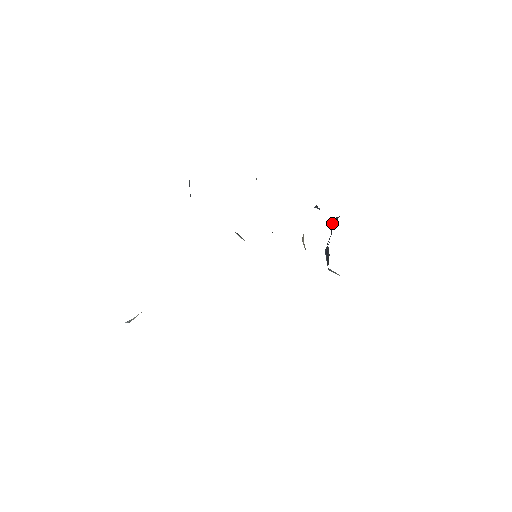
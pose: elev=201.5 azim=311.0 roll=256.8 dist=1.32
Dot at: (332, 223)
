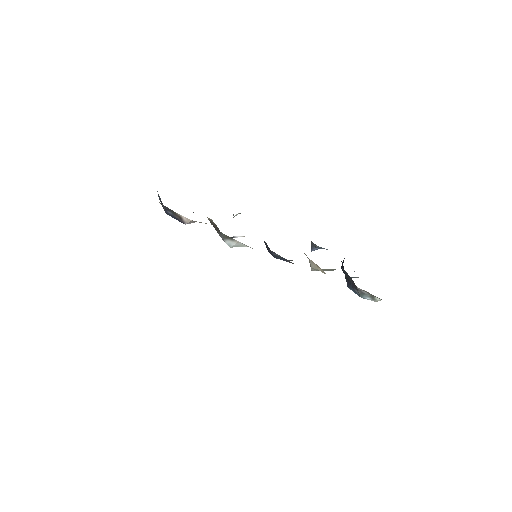
Dot at: (341, 267)
